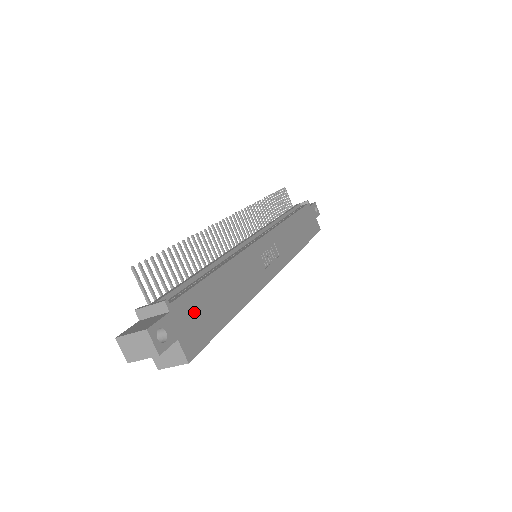
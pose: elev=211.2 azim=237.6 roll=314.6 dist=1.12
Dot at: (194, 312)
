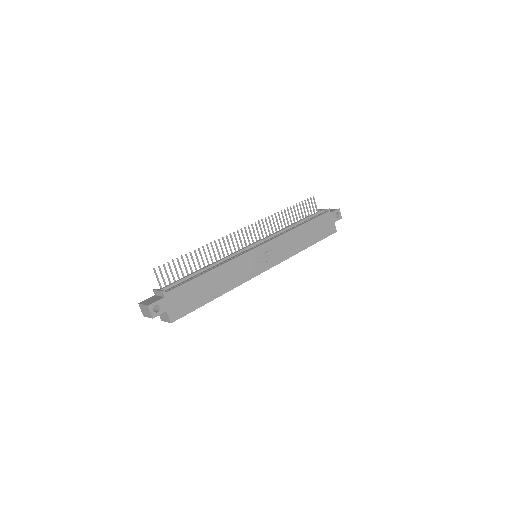
Dot at: (182, 297)
